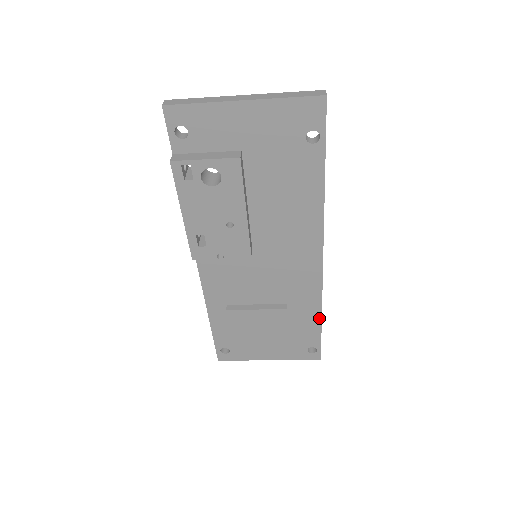
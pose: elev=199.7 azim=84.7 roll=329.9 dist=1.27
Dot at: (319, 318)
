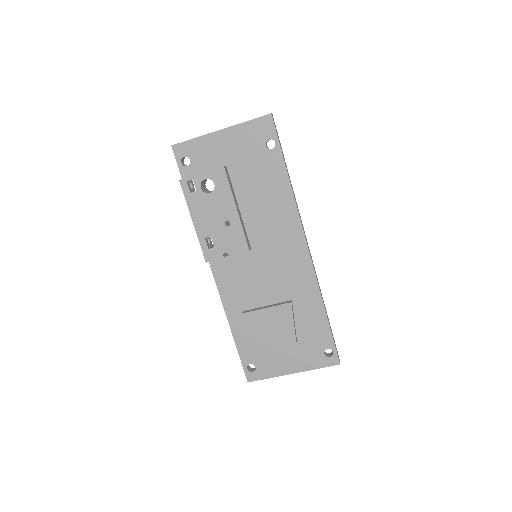
Dot at: (323, 312)
